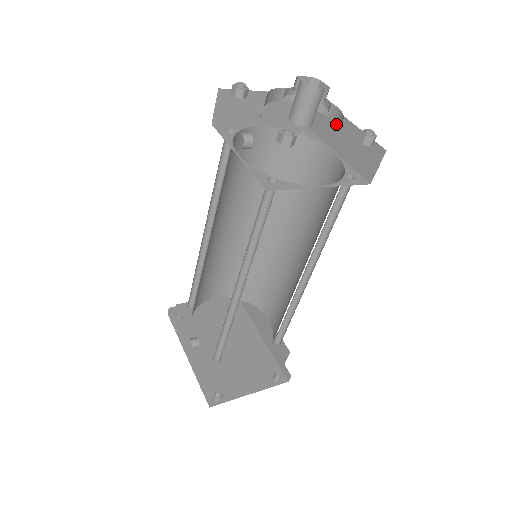
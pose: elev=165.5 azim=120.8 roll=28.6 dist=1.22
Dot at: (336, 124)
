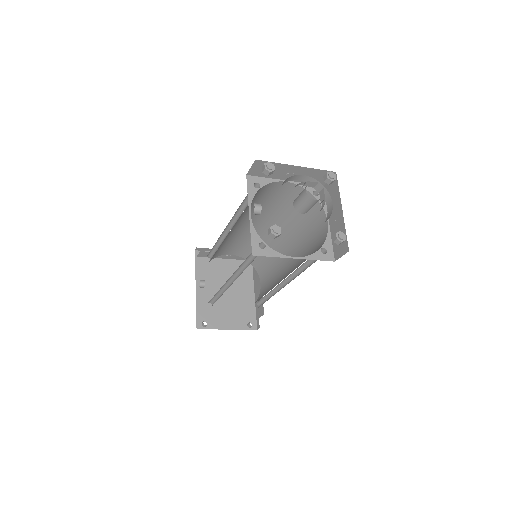
Dot at: (327, 214)
